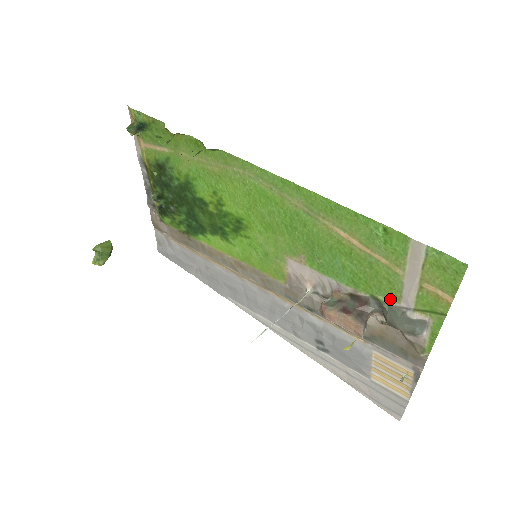
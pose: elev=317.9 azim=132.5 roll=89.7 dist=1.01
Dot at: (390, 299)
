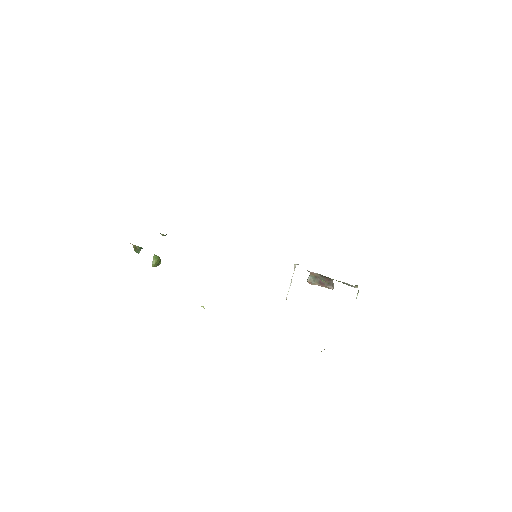
Dot at: occluded
